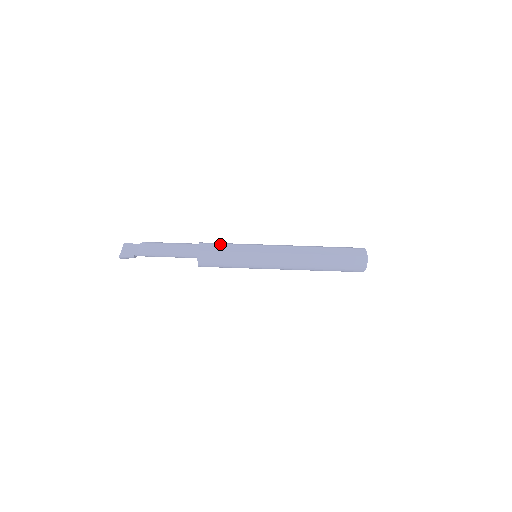
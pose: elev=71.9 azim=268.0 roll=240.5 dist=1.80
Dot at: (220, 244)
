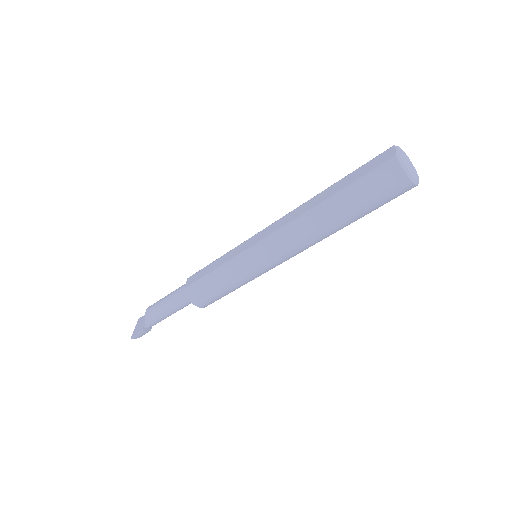
Dot at: (207, 266)
